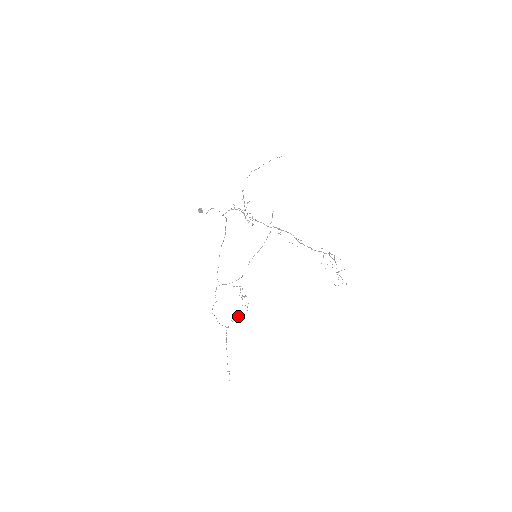
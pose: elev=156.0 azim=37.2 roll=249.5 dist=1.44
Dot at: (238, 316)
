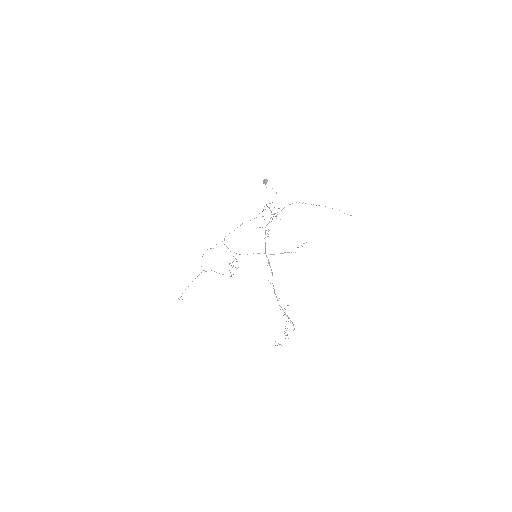
Dot at: occluded
